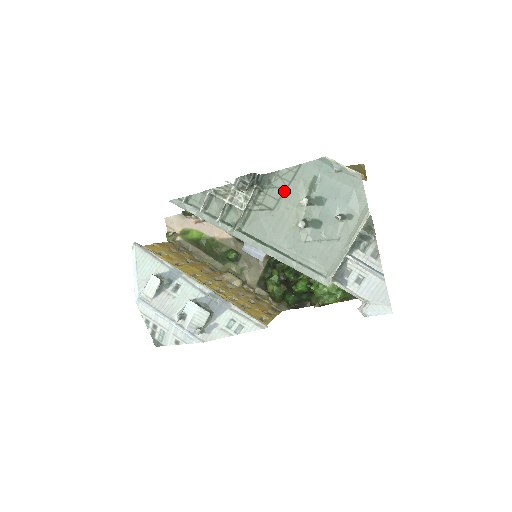
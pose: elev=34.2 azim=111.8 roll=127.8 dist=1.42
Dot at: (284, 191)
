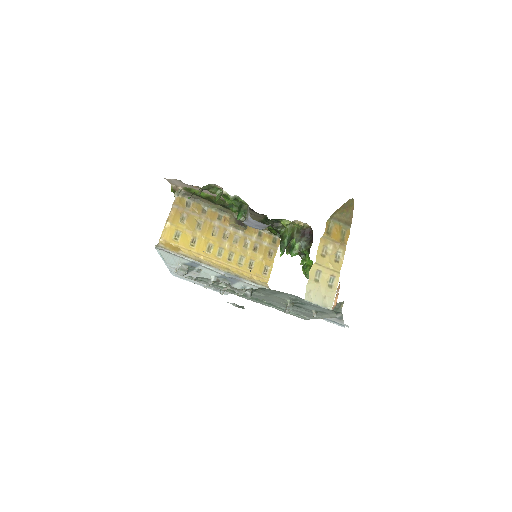
Dot at: (273, 294)
